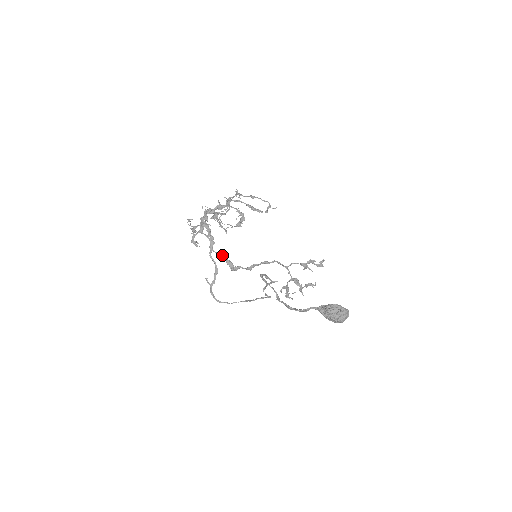
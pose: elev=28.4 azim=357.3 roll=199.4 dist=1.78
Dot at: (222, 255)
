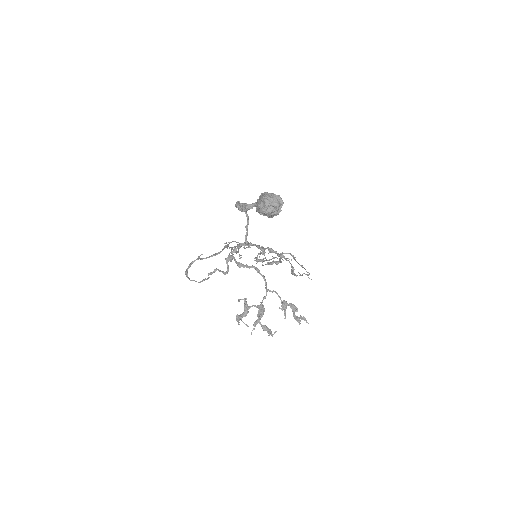
Dot at: occluded
